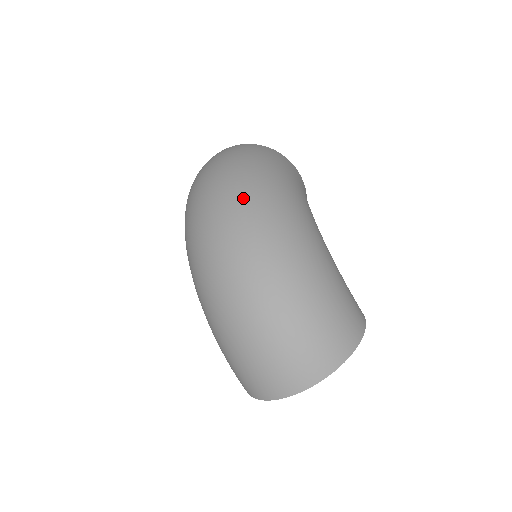
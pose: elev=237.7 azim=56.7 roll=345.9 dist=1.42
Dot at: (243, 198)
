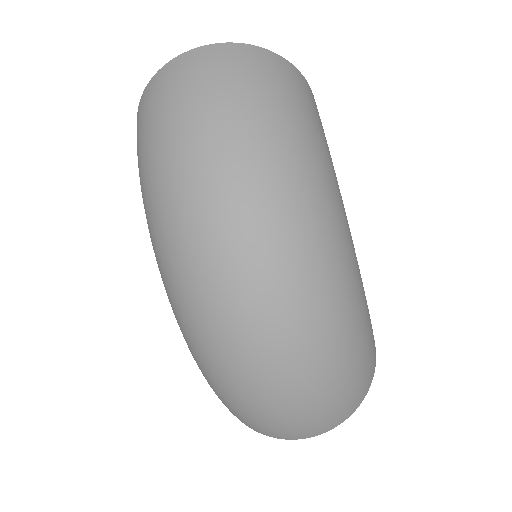
Dot at: (279, 223)
